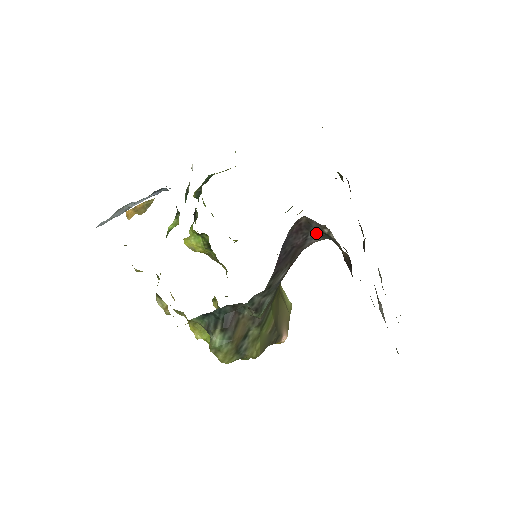
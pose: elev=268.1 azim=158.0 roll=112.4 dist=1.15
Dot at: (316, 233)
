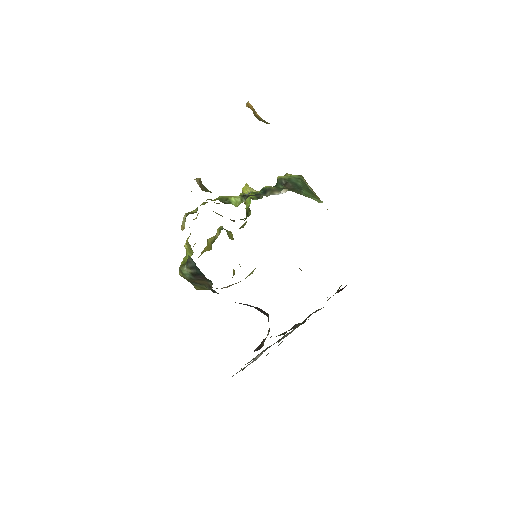
Dot at: occluded
